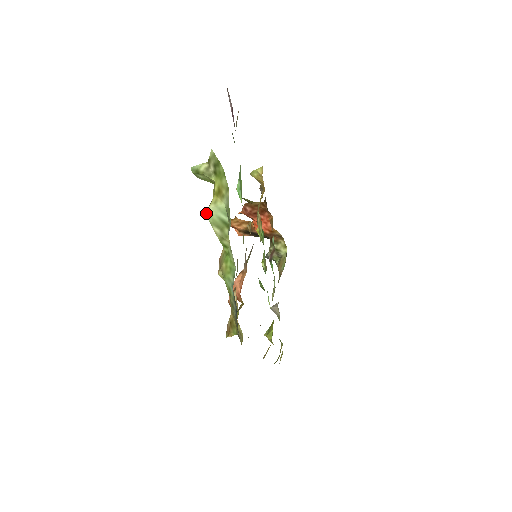
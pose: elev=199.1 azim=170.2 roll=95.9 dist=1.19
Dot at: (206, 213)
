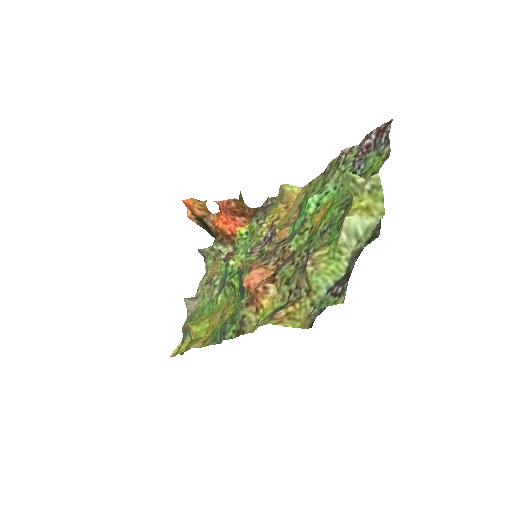
Dot at: (347, 217)
